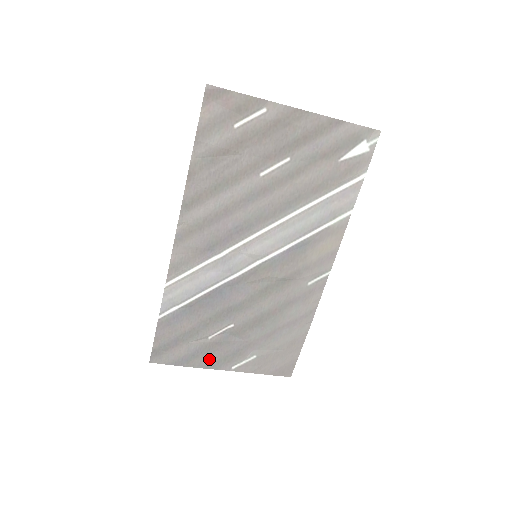
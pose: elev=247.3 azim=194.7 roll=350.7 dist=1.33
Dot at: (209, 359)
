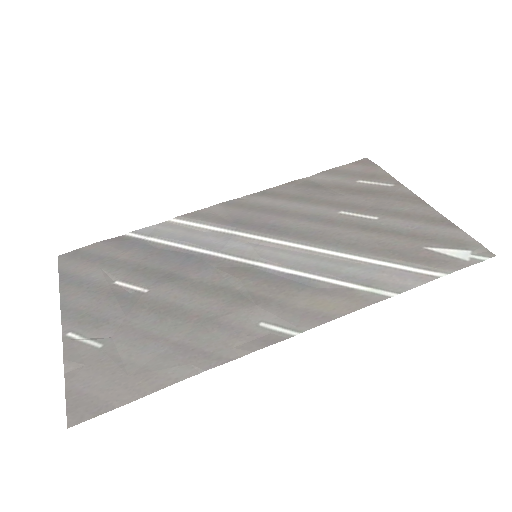
Dot at: (79, 300)
